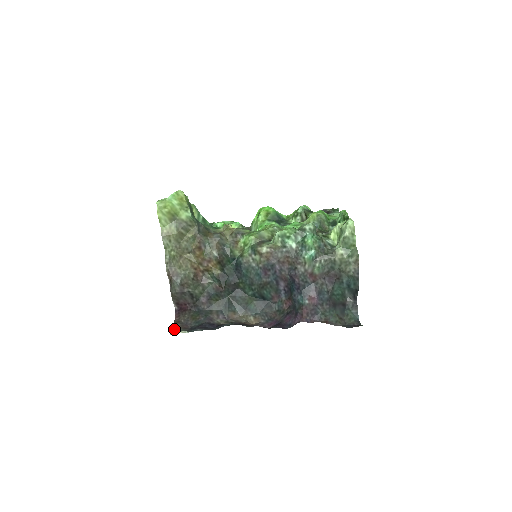
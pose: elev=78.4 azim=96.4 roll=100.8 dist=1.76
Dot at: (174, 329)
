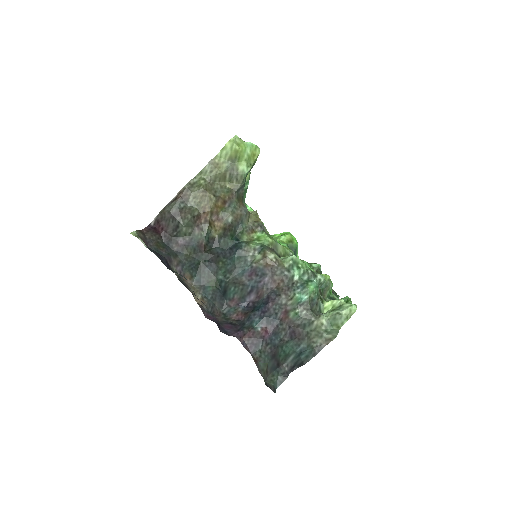
Dot at: (137, 233)
